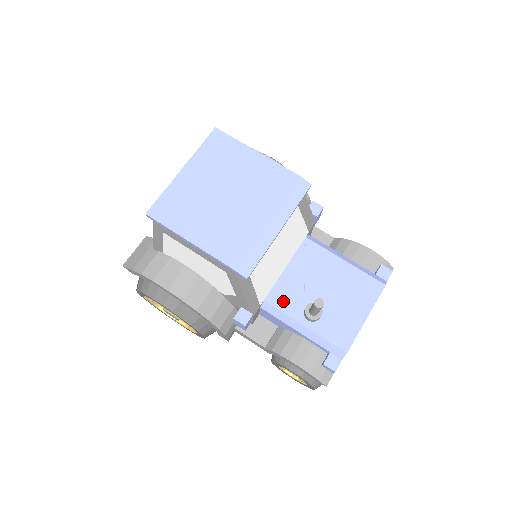
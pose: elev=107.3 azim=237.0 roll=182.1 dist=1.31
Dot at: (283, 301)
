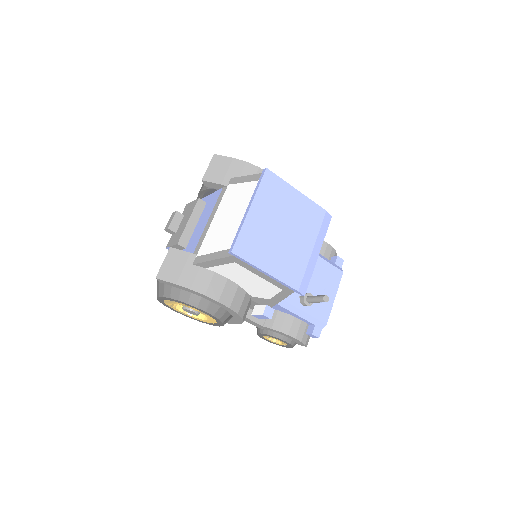
Dot at: occluded
